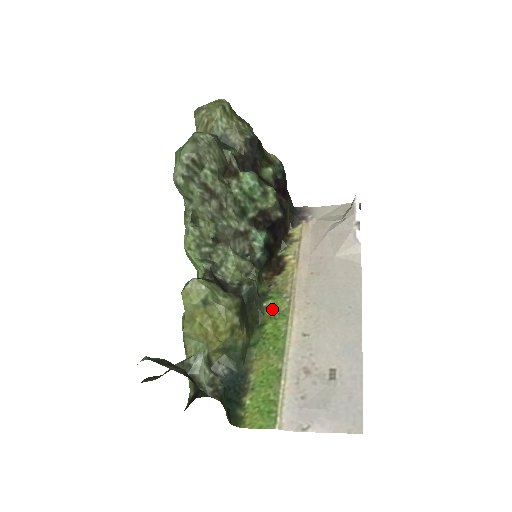
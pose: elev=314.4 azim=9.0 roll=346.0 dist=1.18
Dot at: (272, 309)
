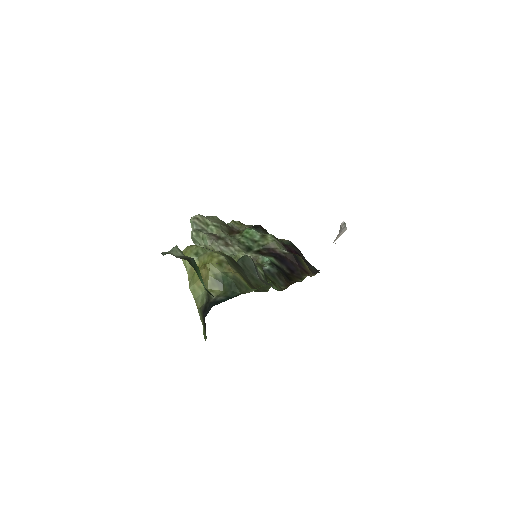
Dot at: occluded
